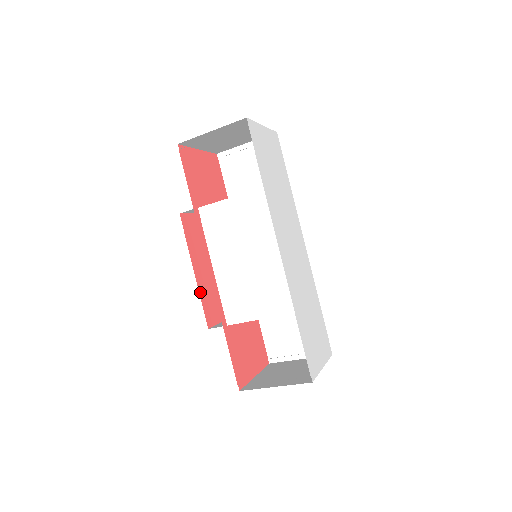
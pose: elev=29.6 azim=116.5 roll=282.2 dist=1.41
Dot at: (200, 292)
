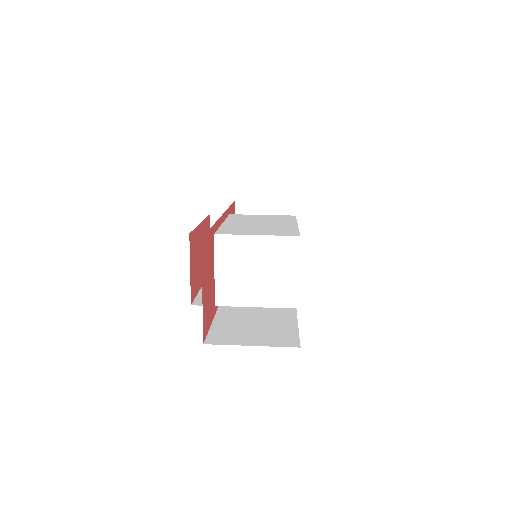
Dot at: occluded
